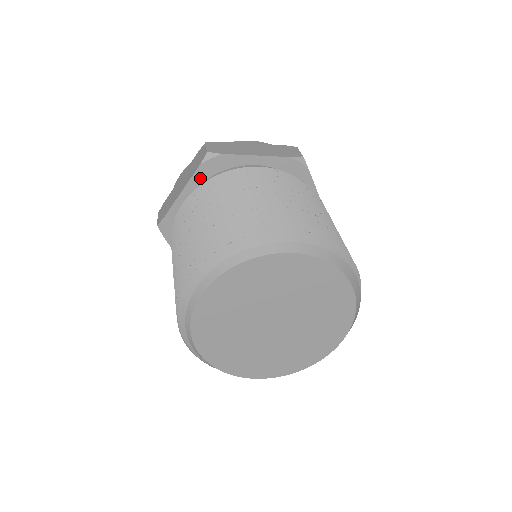
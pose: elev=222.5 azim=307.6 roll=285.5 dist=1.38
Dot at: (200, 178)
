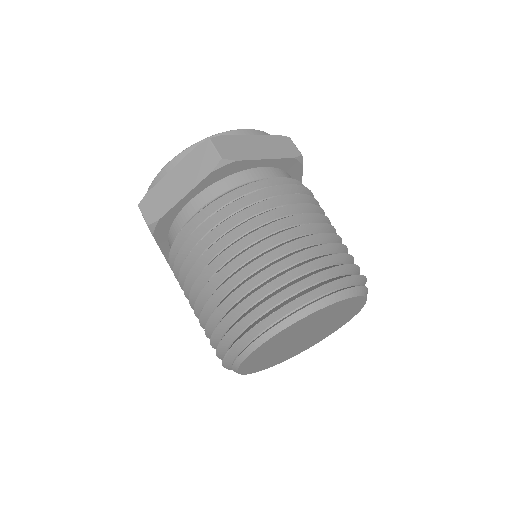
Dot at: (207, 183)
